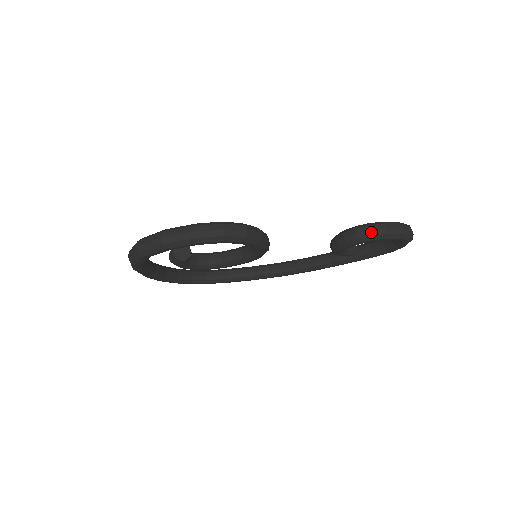
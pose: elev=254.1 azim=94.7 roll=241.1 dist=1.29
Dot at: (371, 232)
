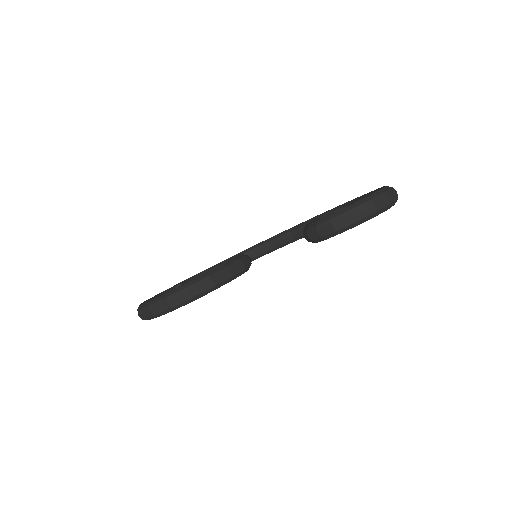
Dot at: (319, 234)
